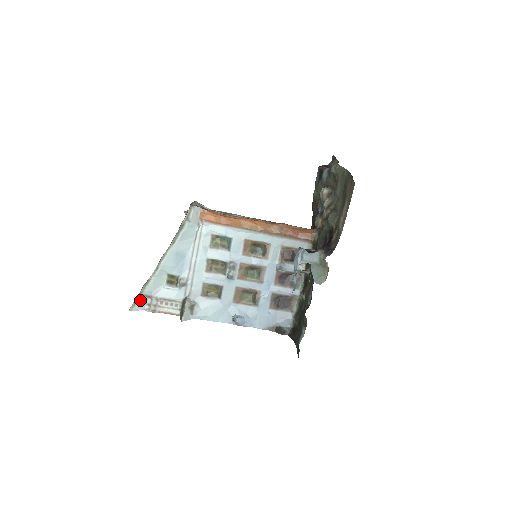
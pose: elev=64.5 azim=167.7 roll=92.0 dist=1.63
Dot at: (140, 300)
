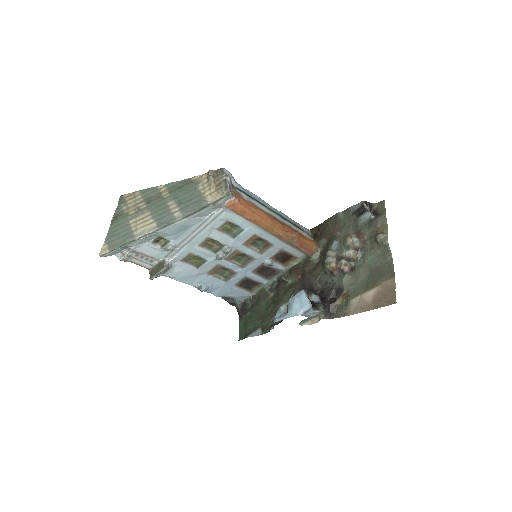
Dot at: (117, 250)
